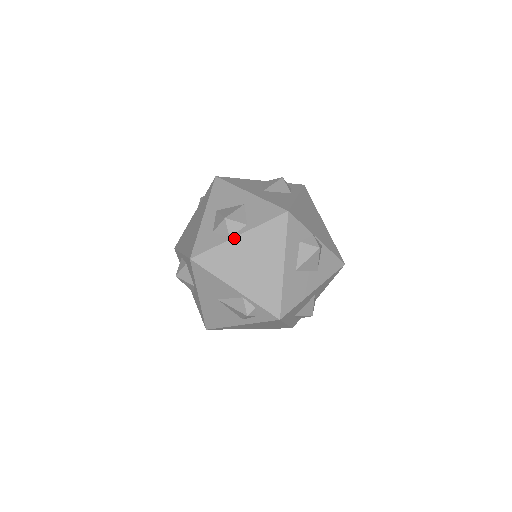
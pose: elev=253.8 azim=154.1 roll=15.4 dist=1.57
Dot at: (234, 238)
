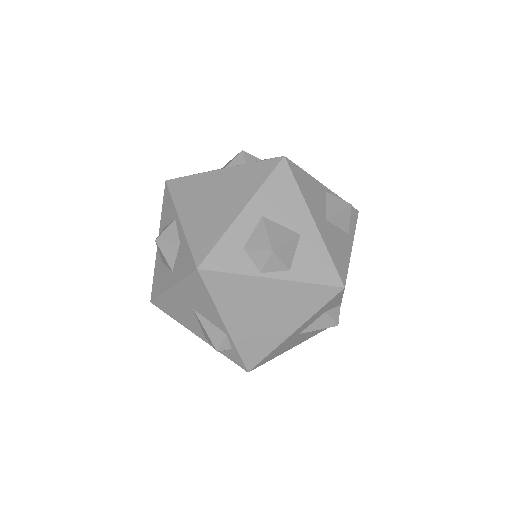
Dot at: (266, 278)
